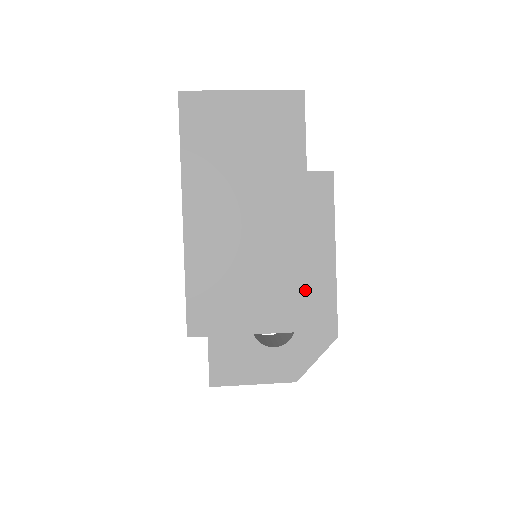
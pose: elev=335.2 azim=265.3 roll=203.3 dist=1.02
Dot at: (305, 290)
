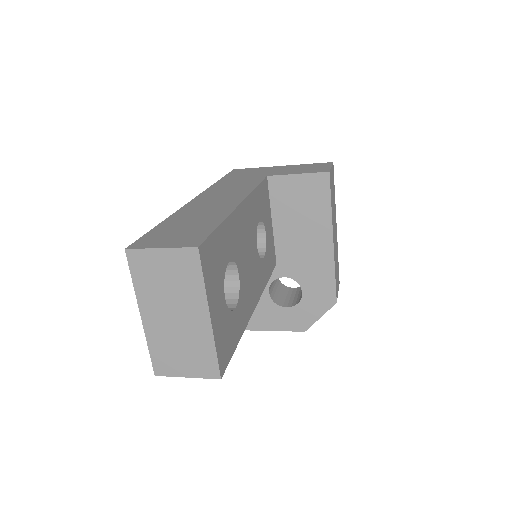
Dot at: (214, 358)
